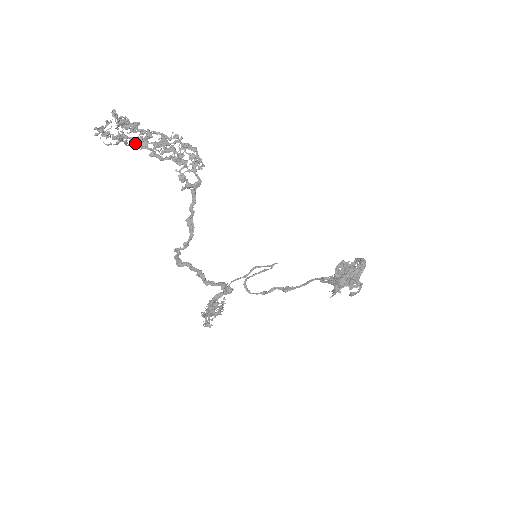
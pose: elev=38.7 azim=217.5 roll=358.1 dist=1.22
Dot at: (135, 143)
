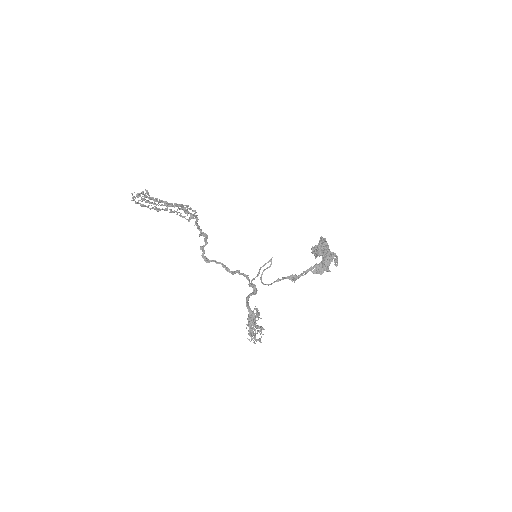
Dot at: (154, 199)
